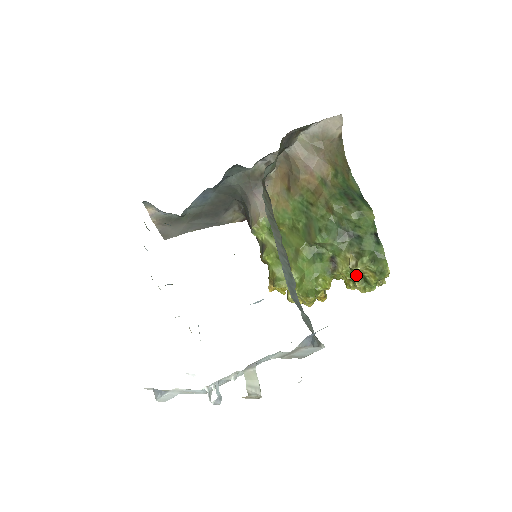
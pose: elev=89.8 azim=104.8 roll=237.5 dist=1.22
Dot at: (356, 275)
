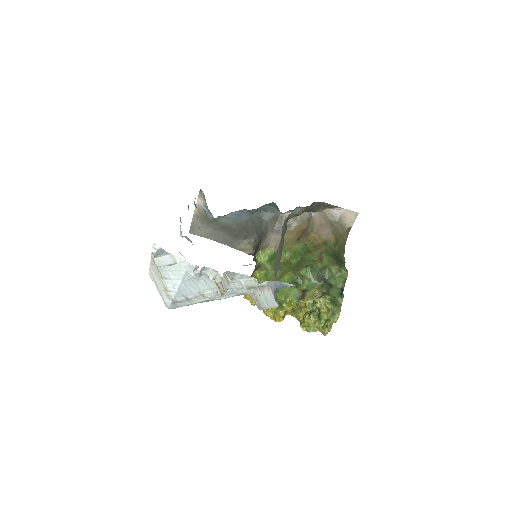
Dot at: (314, 310)
